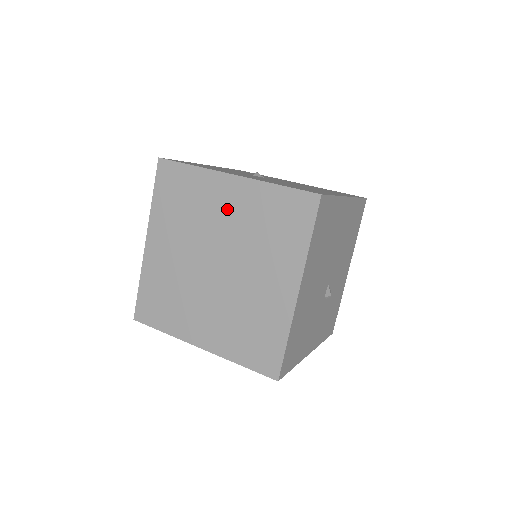
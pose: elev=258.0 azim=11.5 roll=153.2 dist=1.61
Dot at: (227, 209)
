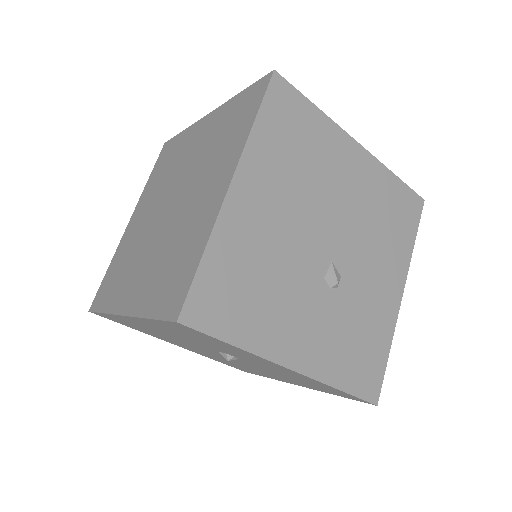
Dot at: (195, 146)
